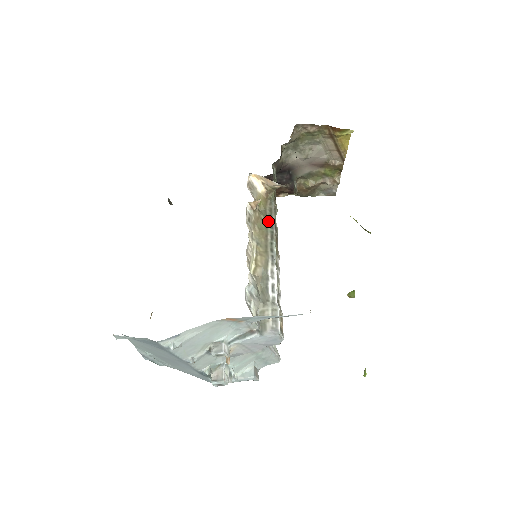
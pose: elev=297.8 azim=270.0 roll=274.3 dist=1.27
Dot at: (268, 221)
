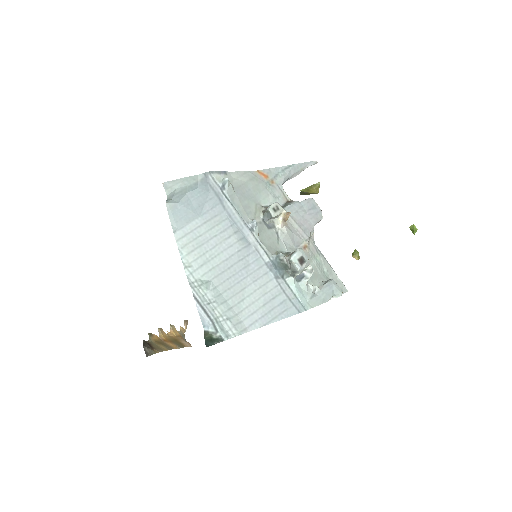
Dot at: occluded
